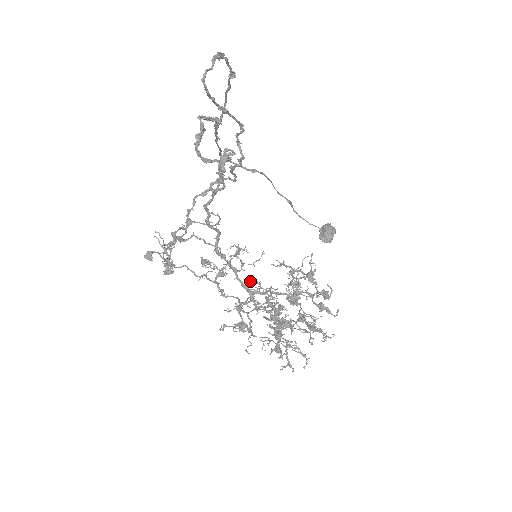
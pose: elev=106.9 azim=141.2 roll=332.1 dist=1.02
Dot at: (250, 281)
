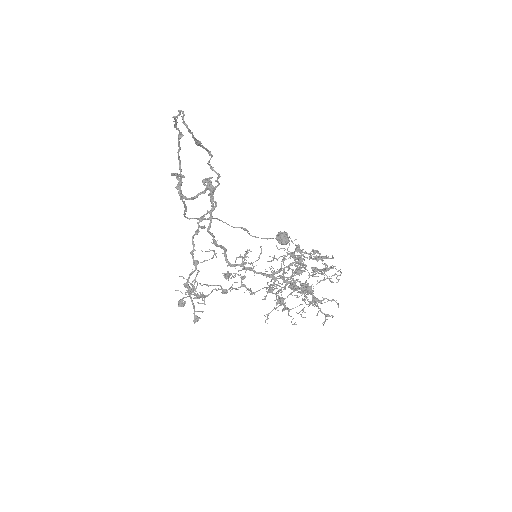
Dot at: (265, 271)
